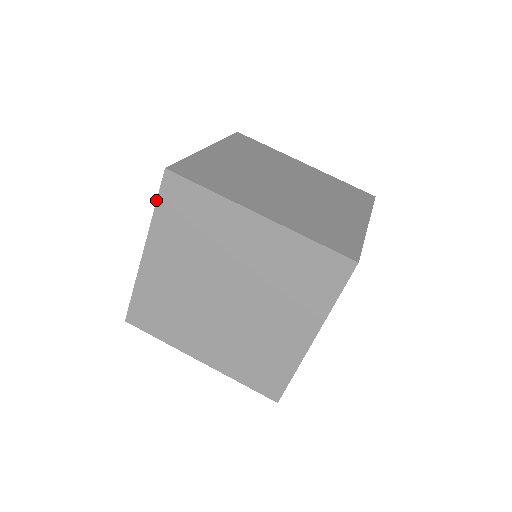
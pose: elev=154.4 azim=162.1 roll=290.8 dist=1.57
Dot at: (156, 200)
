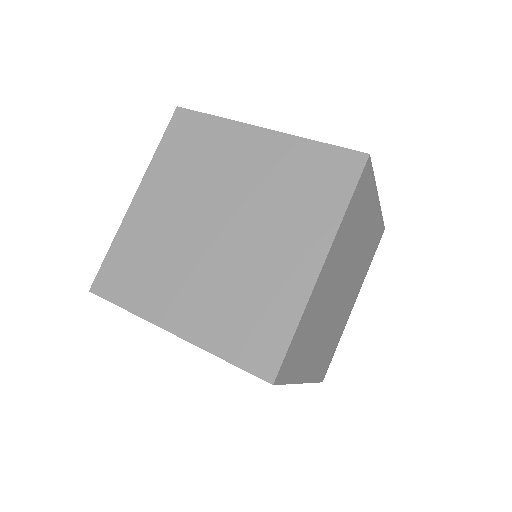
Dot at: (234, 365)
